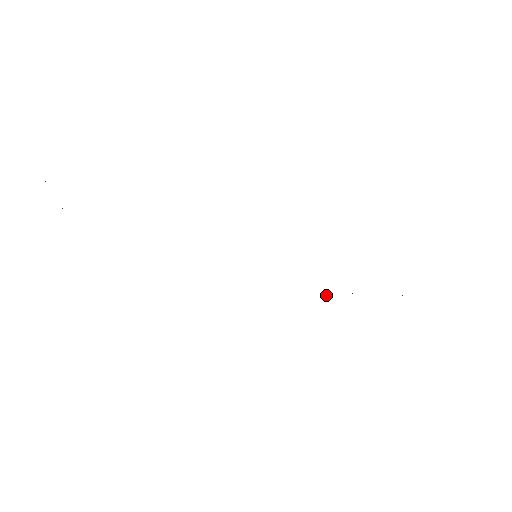
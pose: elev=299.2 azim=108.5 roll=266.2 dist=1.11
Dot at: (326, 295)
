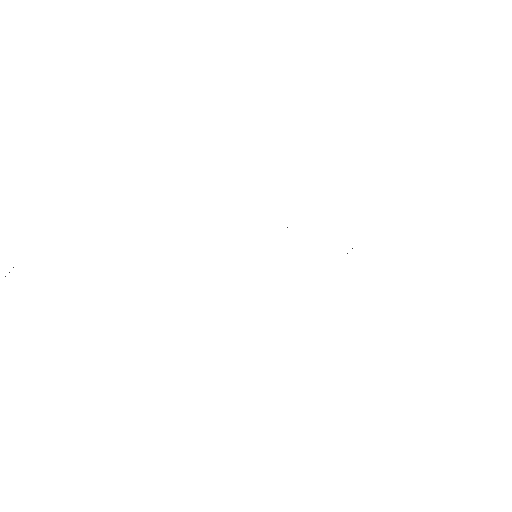
Dot at: occluded
